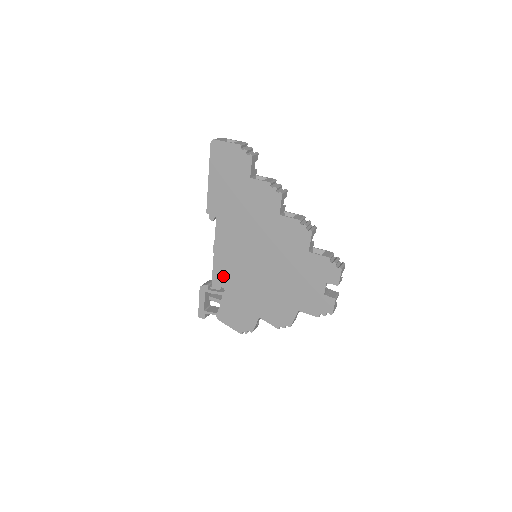
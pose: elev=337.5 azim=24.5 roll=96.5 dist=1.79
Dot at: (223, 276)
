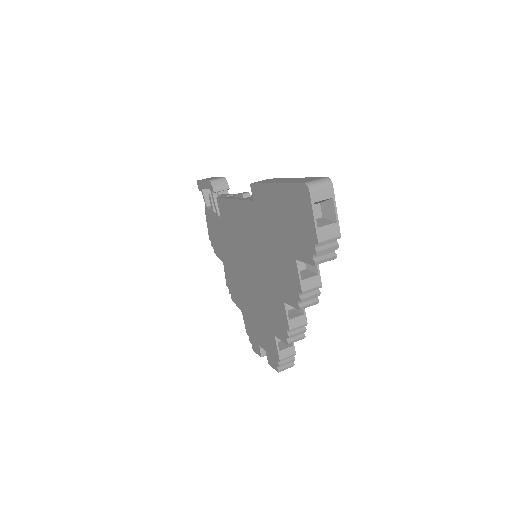
Dot at: (225, 214)
